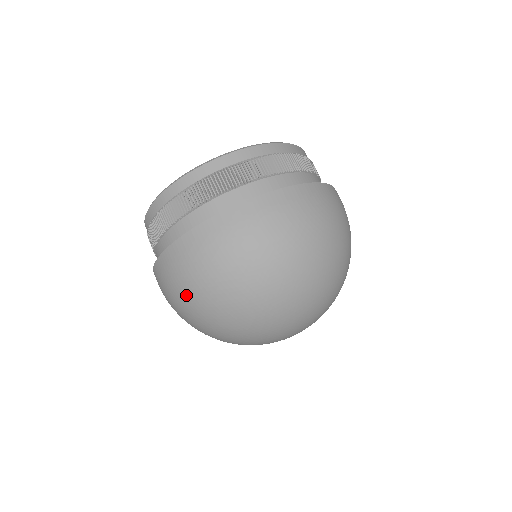
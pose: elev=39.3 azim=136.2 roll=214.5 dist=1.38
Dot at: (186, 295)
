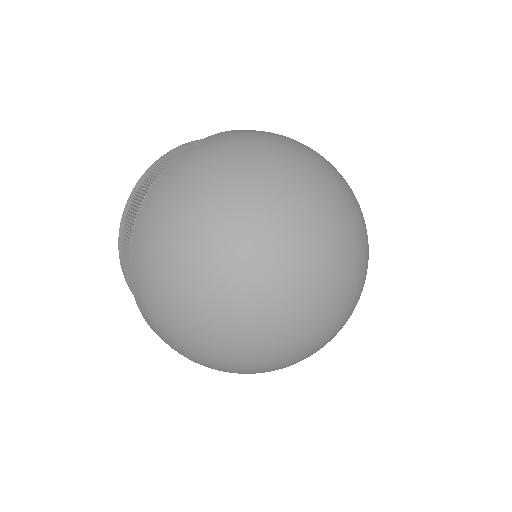
Dot at: (163, 249)
